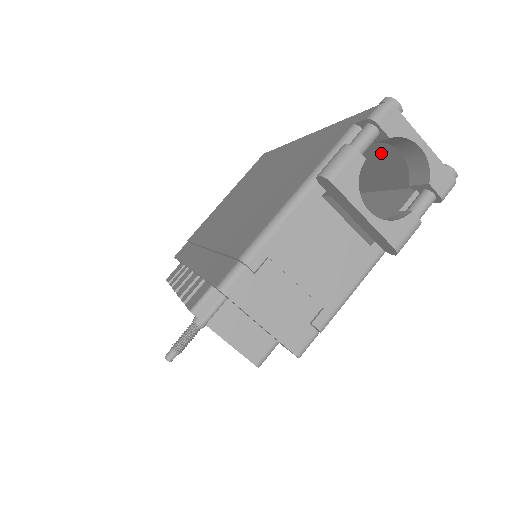
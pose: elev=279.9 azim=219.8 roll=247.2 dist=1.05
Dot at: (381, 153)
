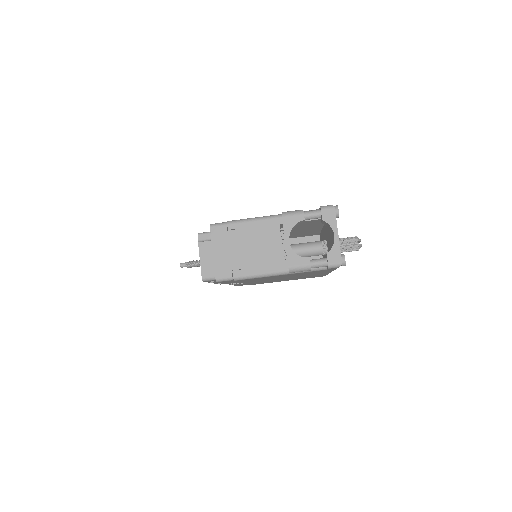
Dot at: occluded
